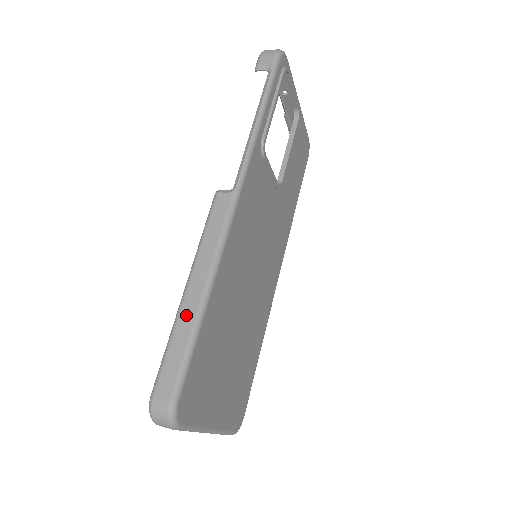
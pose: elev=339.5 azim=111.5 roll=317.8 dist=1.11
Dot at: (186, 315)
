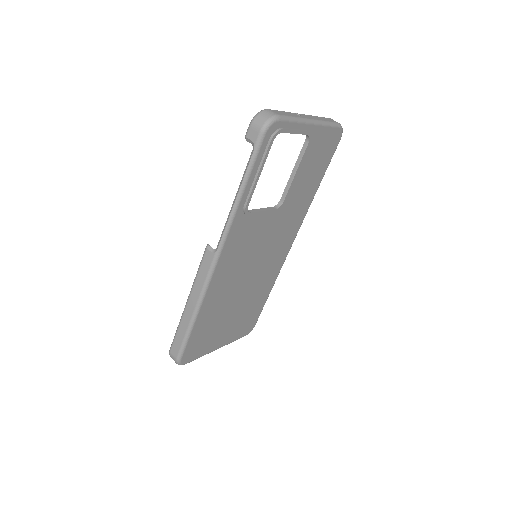
Dot at: (185, 320)
